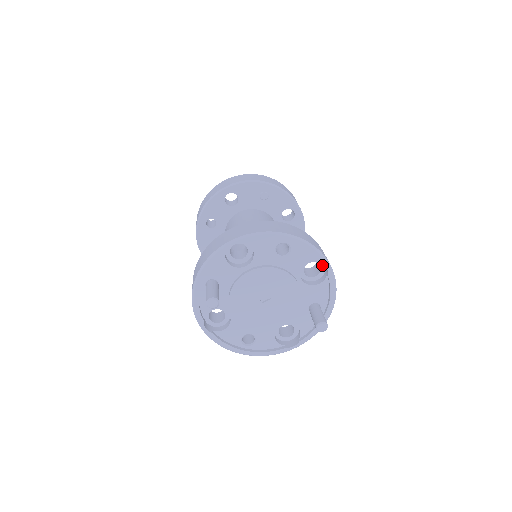
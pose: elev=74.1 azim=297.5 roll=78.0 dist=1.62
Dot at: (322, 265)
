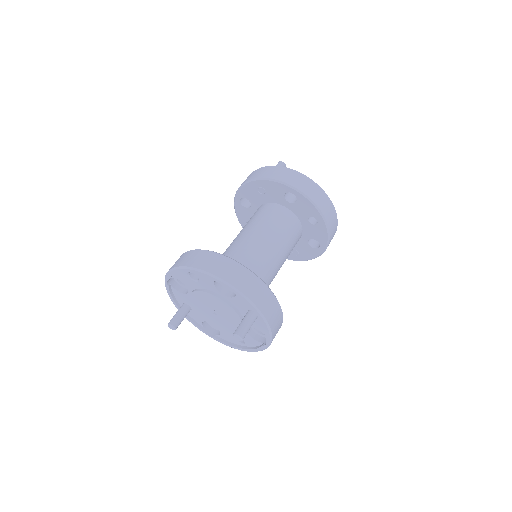
Dot at: occluded
